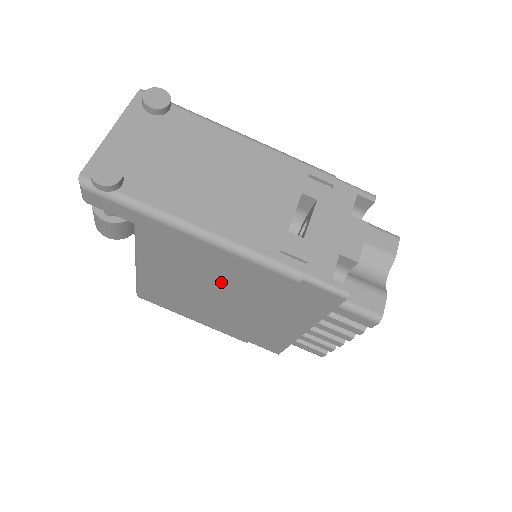
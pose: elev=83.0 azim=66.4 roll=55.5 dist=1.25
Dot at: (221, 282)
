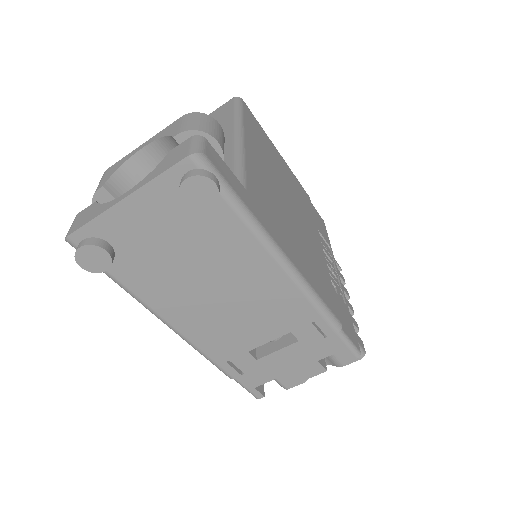
Dot at: occluded
